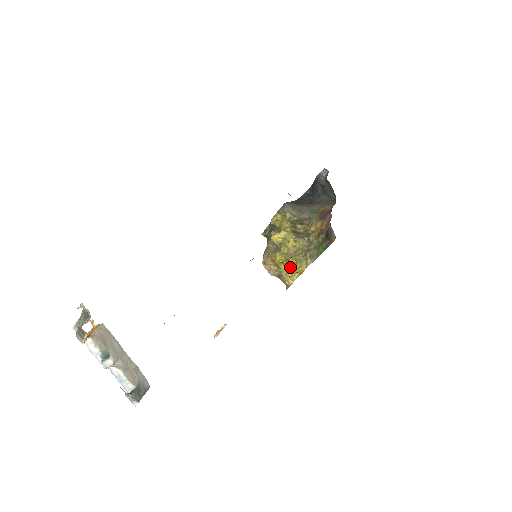
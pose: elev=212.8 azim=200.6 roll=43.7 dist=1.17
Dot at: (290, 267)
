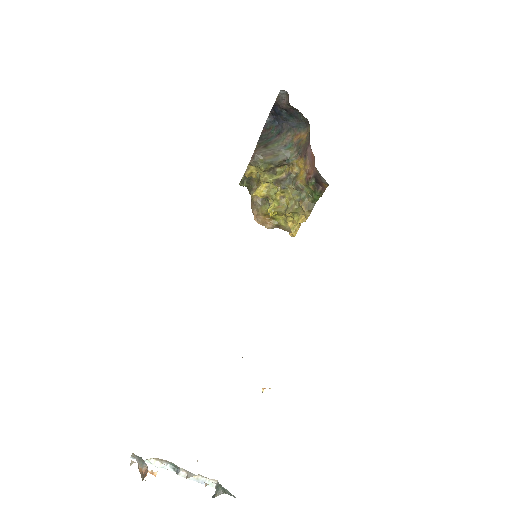
Dot at: (287, 219)
